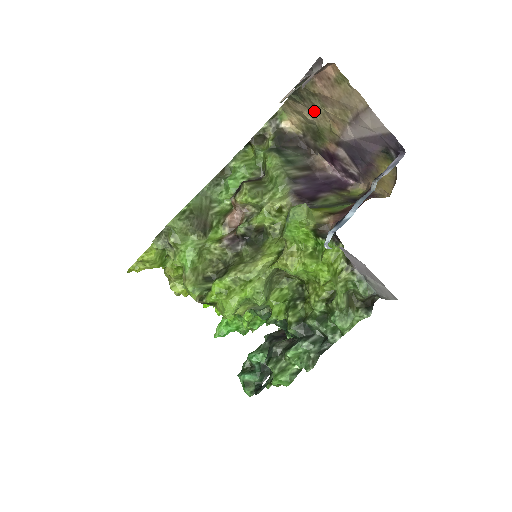
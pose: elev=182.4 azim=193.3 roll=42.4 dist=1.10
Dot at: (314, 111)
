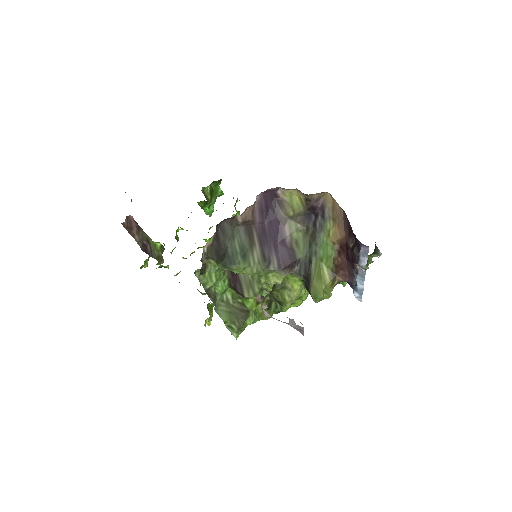
Dot at: occluded
